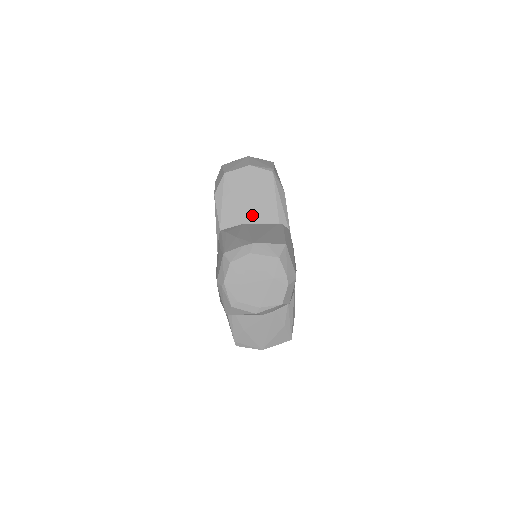
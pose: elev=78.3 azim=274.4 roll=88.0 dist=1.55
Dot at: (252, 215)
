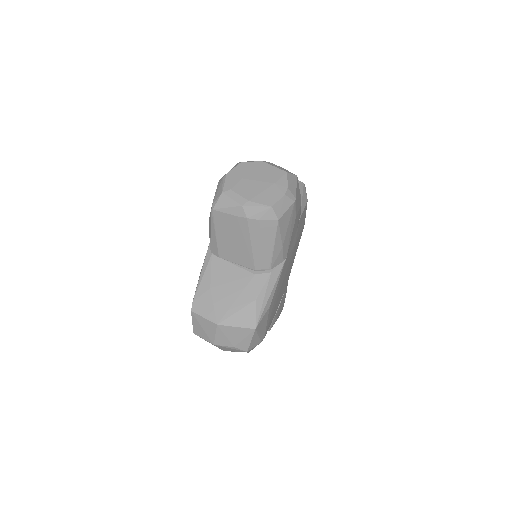
Dot at: occluded
